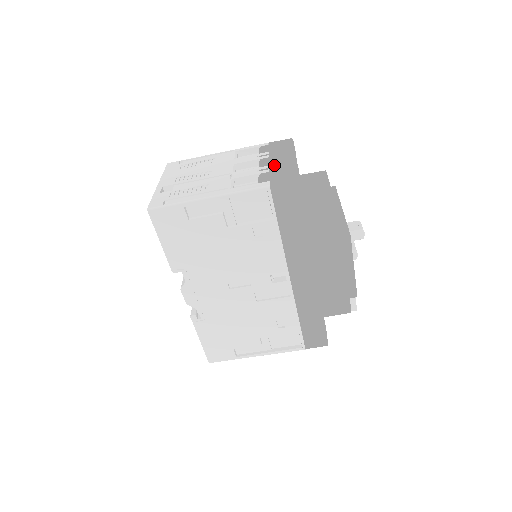
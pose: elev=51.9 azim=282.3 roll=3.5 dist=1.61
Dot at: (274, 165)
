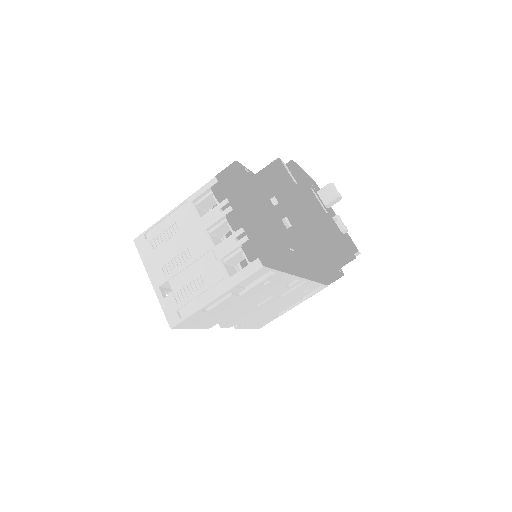
Dot at: (247, 226)
